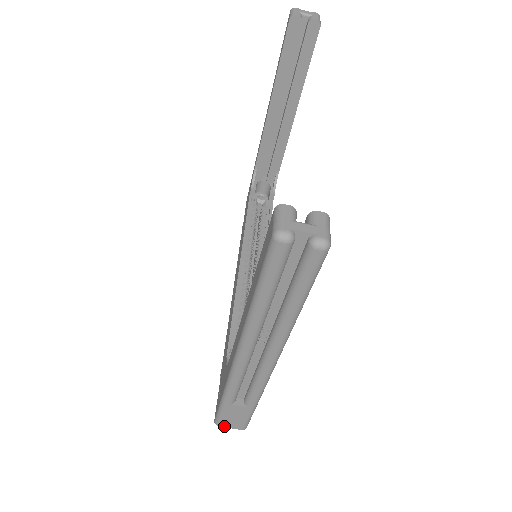
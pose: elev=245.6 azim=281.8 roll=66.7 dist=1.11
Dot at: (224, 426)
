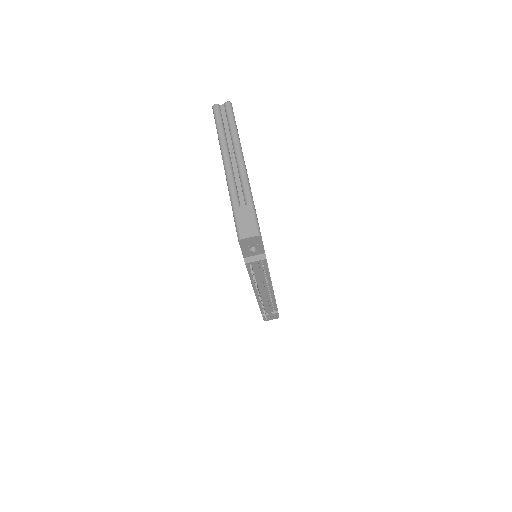
Dot at: (245, 237)
